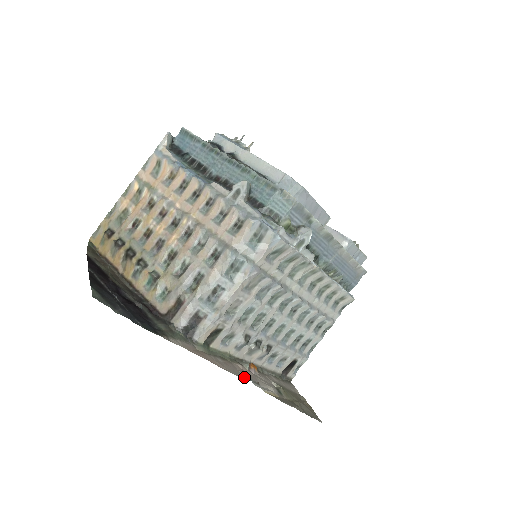
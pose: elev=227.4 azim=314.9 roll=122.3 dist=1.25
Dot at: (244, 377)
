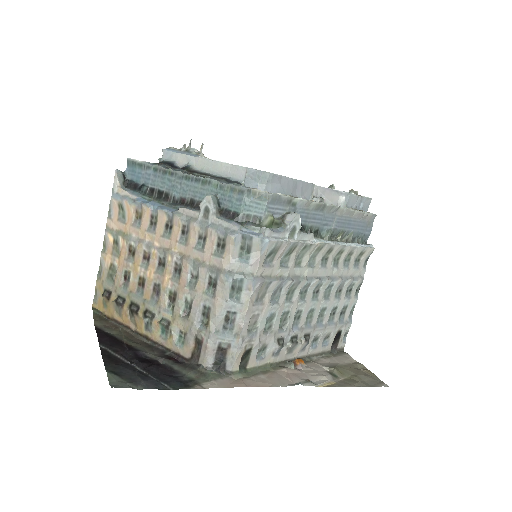
Dot at: (292, 382)
